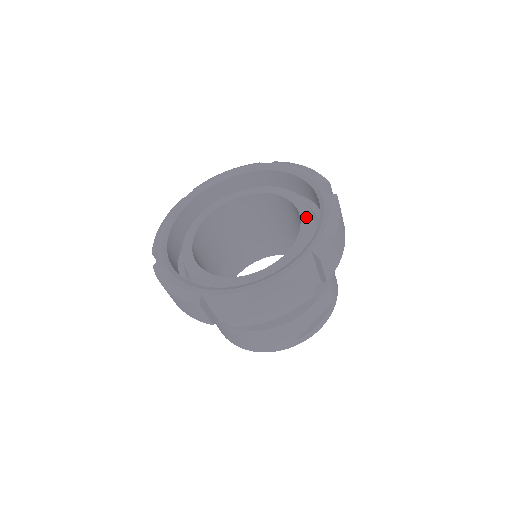
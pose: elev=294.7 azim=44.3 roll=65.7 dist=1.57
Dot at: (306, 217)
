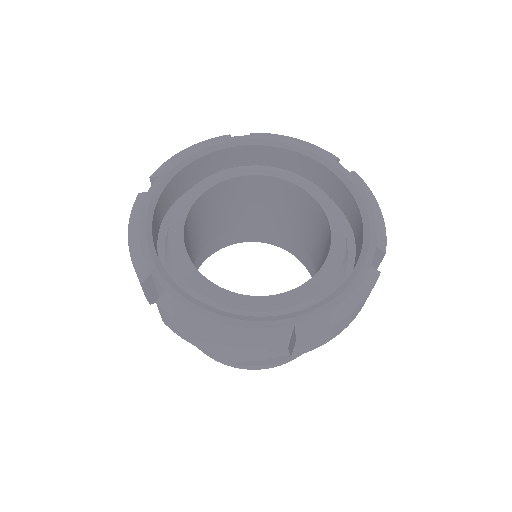
Dot at: (330, 268)
